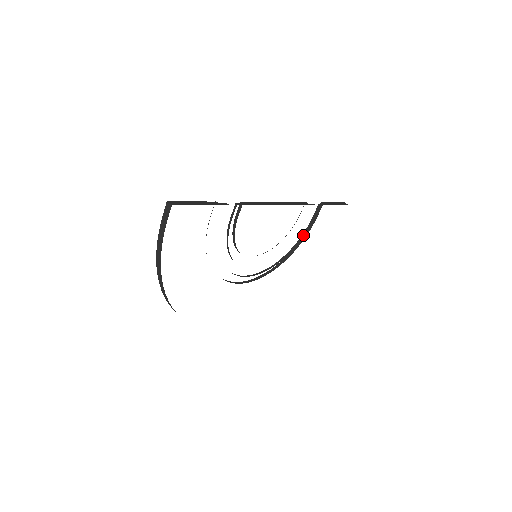
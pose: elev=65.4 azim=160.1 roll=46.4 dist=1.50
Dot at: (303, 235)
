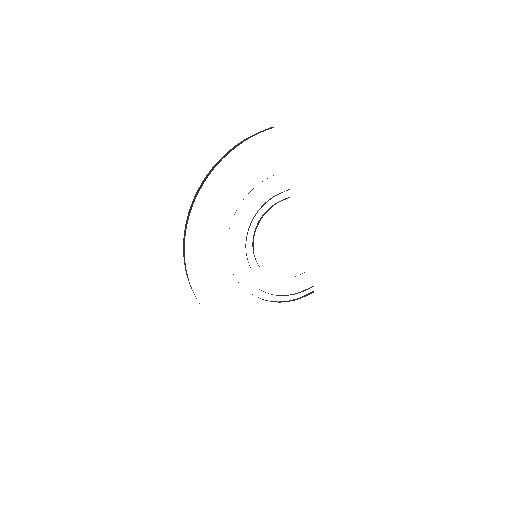
Dot at: (287, 295)
